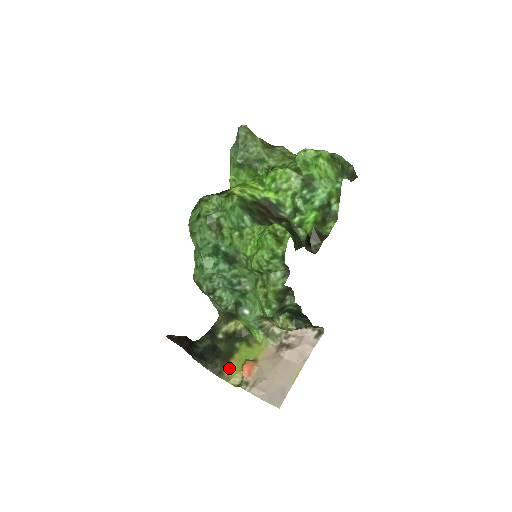
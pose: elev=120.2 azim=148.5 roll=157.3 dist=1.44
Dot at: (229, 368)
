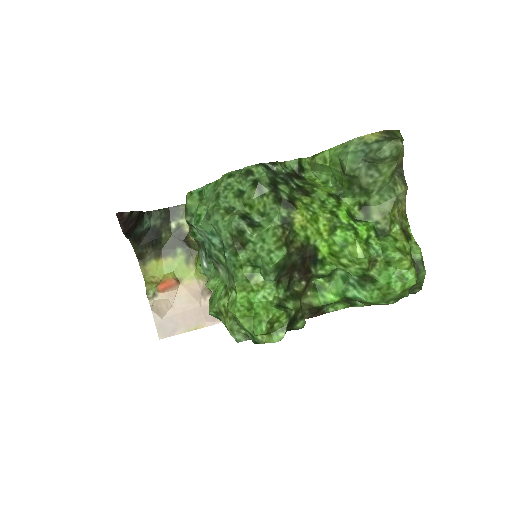
Dot at: (154, 265)
